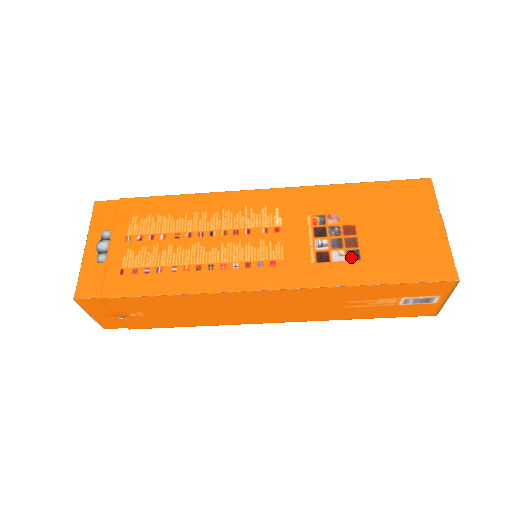
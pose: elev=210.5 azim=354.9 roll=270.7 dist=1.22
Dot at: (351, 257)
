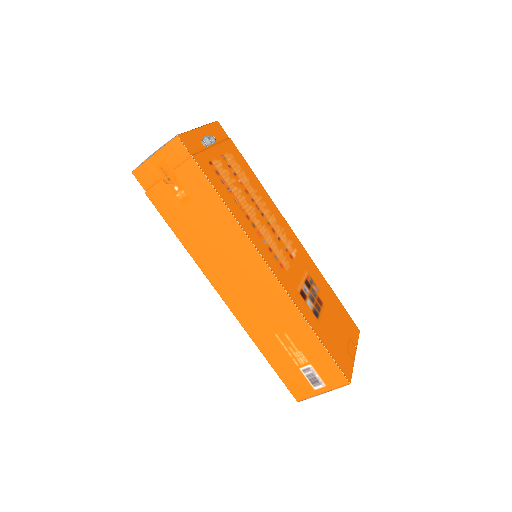
Dot at: (315, 312)
